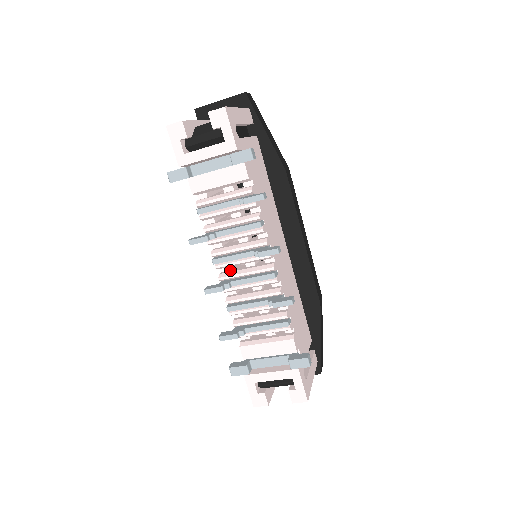
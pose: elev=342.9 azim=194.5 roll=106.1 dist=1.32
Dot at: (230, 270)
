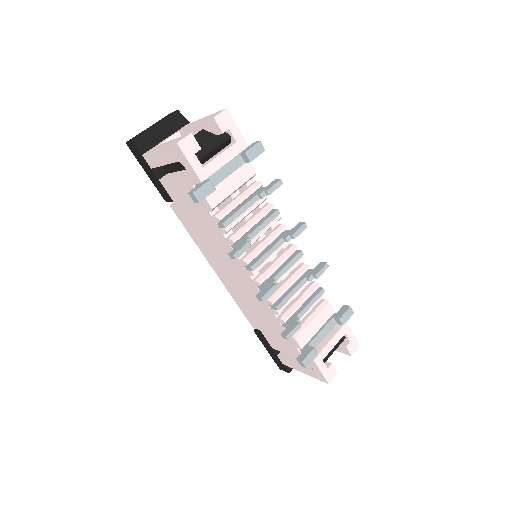
Dot at: (259, 273)
